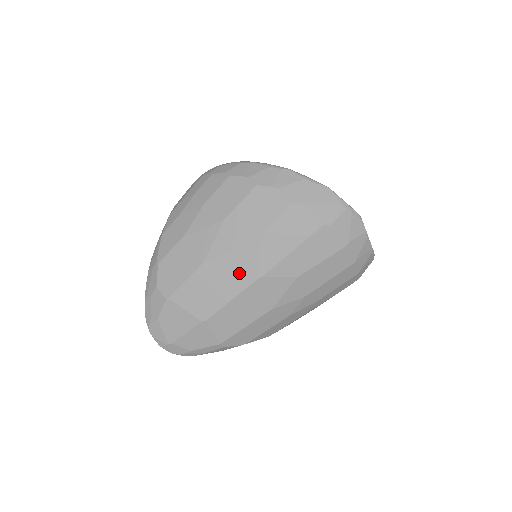
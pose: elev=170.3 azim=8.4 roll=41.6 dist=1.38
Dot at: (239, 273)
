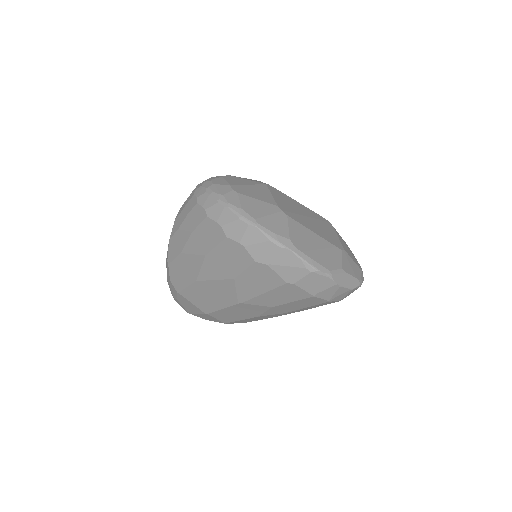
Dot at: (223, 295)
